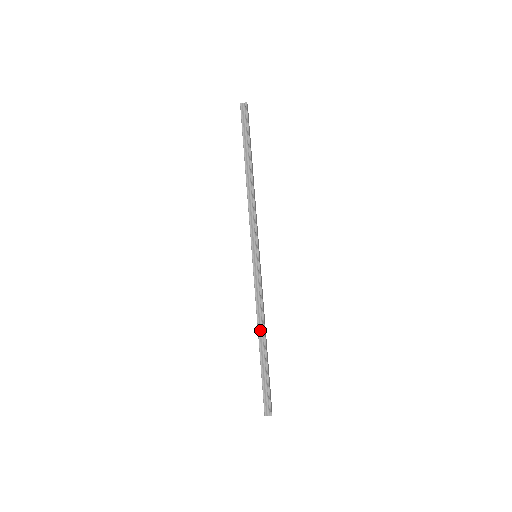
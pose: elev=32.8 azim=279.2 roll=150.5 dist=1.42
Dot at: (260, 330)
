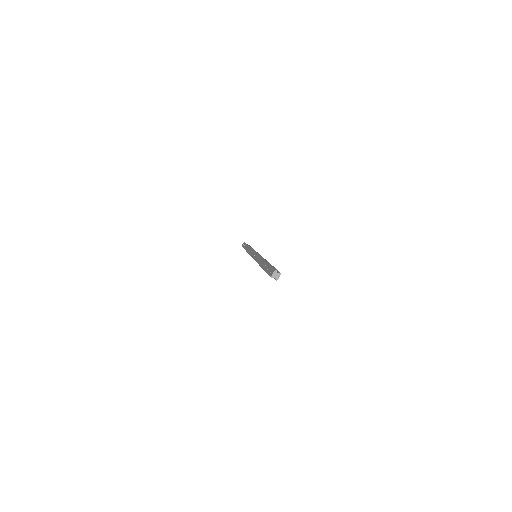
Dot at: occluded
